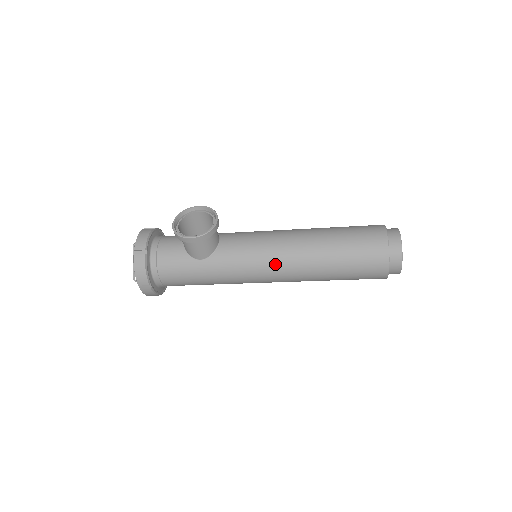
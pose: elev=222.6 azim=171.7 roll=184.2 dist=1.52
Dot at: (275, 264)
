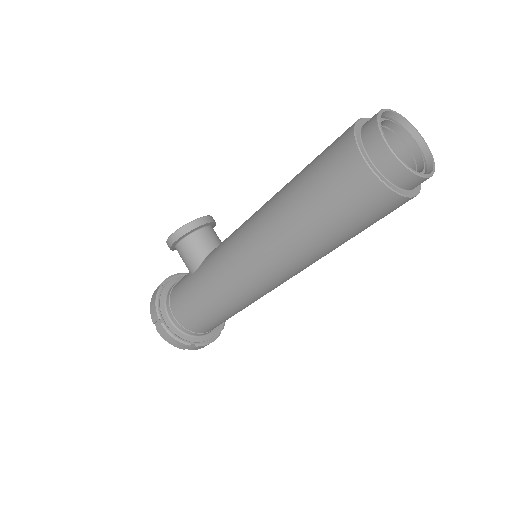
Dot at: (244, 237)
